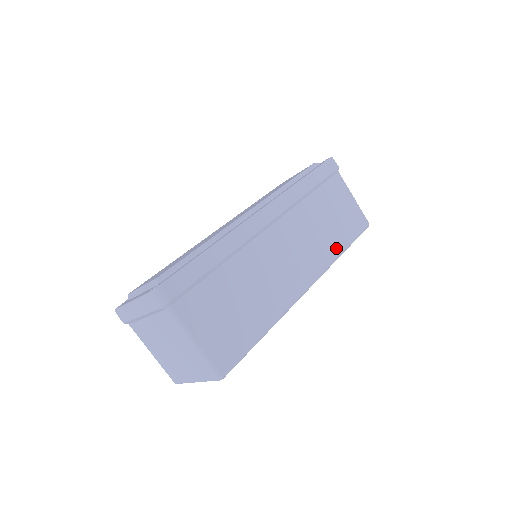
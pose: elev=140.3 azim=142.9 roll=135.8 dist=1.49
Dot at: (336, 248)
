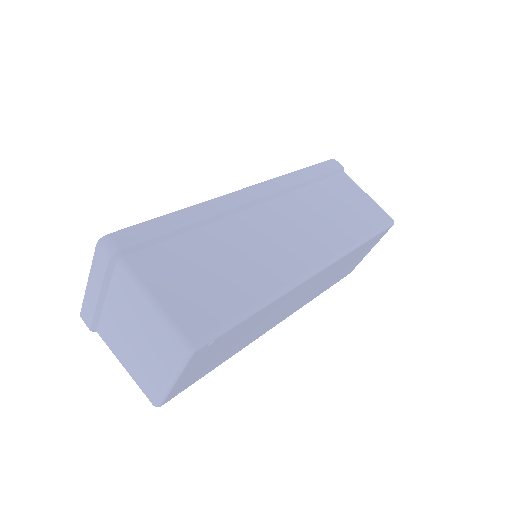
Dot at: (352, 236)
